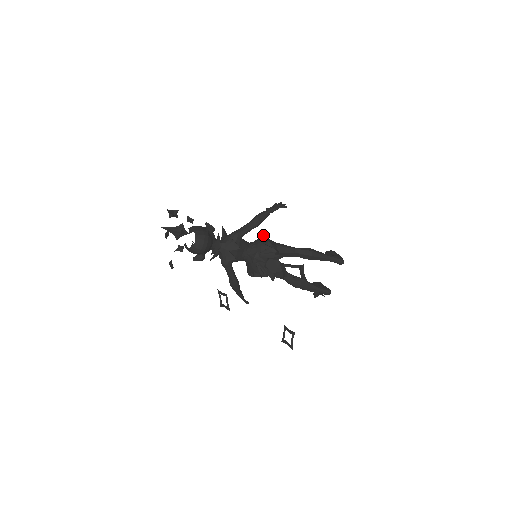
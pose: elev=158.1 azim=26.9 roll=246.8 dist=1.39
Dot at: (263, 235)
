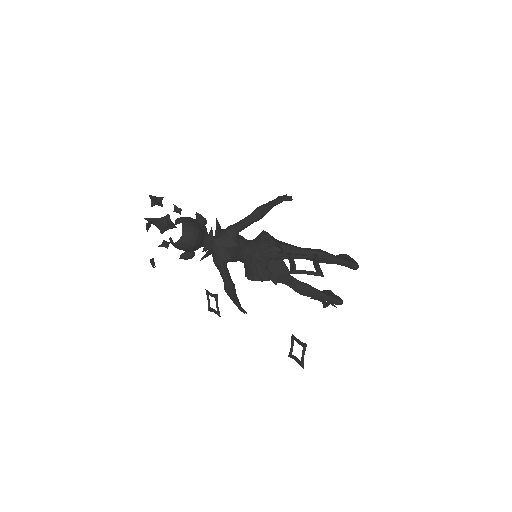
Dot at: (265, 231)
